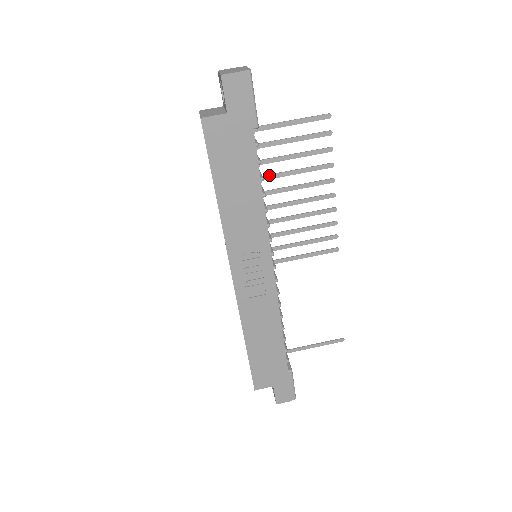
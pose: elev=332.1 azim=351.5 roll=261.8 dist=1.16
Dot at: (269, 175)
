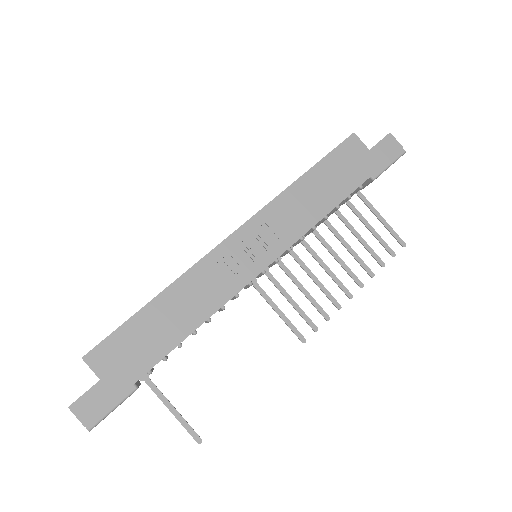
Dot at: occluded
